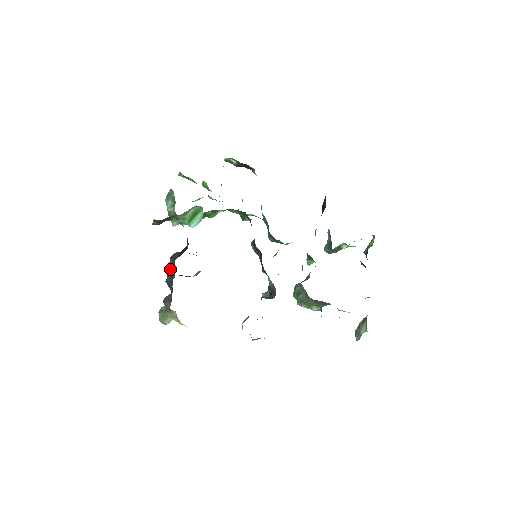
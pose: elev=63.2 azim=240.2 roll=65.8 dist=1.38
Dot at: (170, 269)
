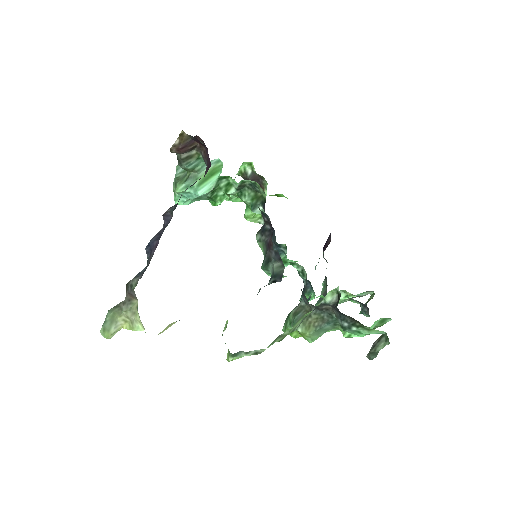
Dot at: (159, 231)
